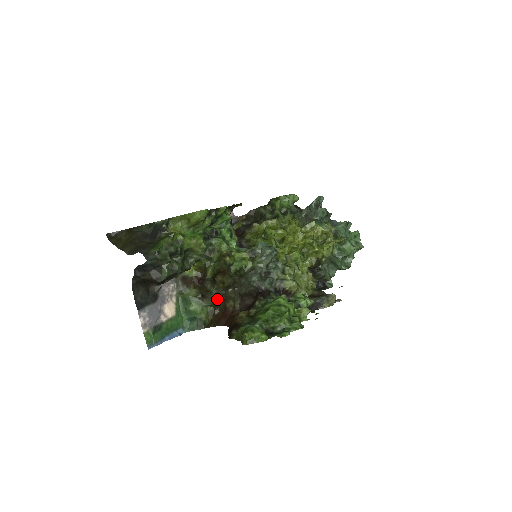
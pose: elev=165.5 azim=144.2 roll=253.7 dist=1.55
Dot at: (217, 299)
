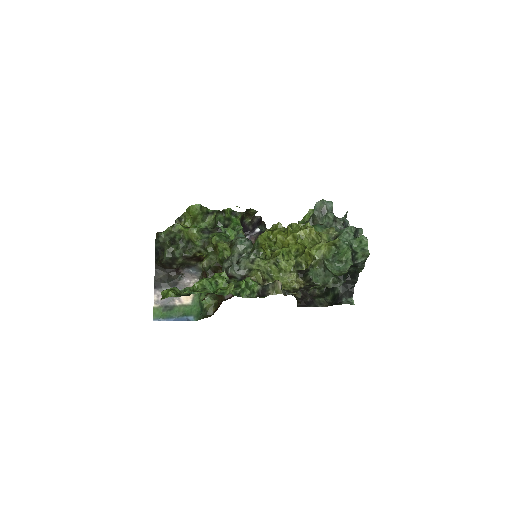
Dot at: occluded
